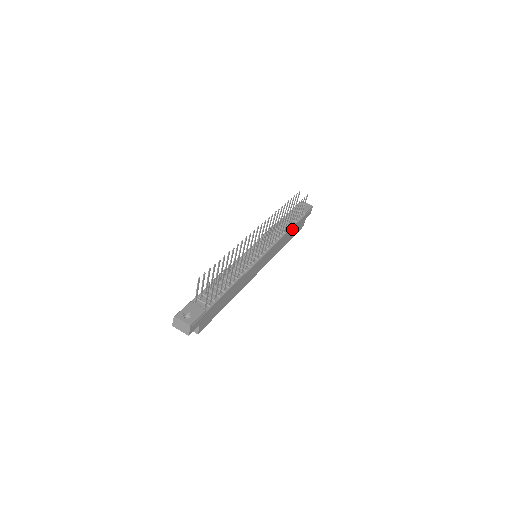
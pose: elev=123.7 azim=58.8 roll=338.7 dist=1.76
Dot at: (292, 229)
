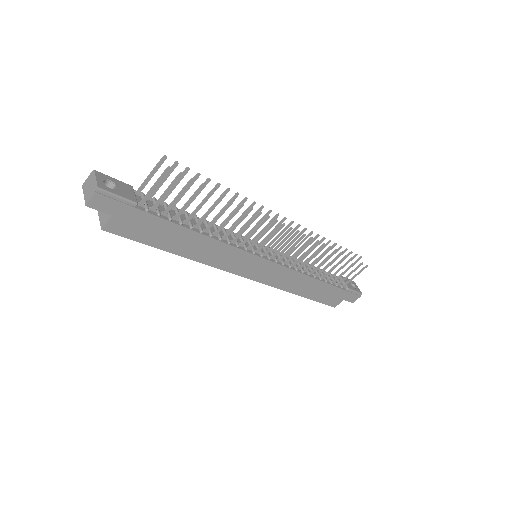
Dot at: (321, 284)
